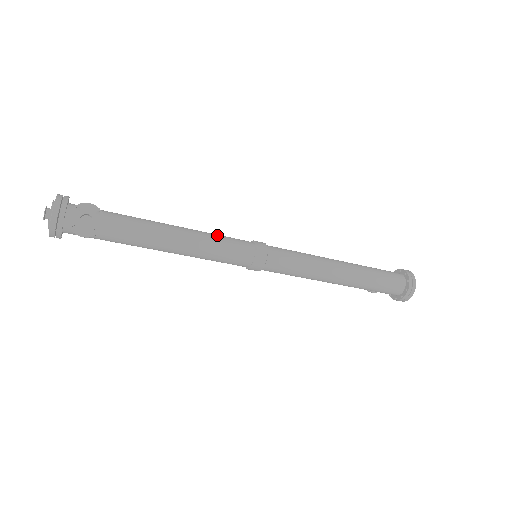
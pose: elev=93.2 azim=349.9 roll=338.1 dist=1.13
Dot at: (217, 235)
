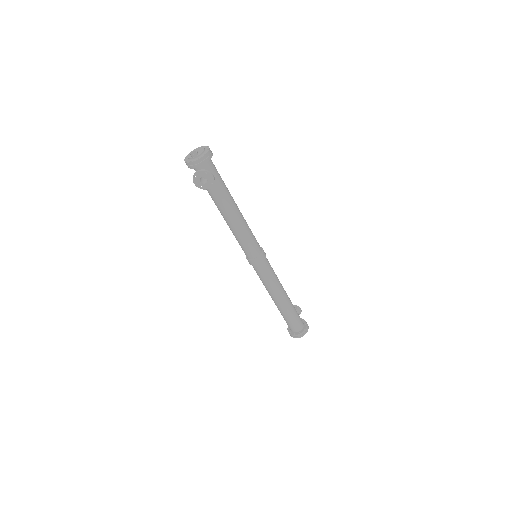
Dot at: (251, 234)
